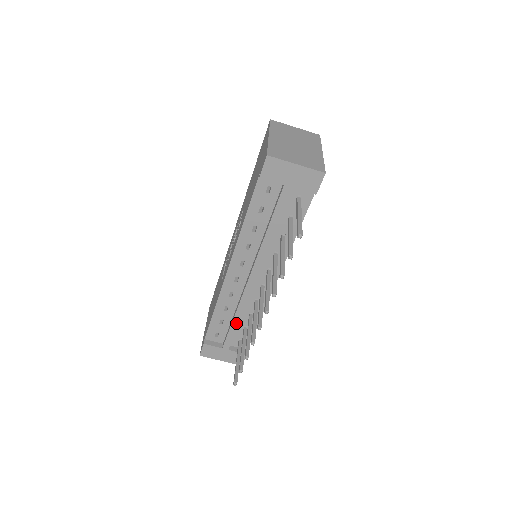
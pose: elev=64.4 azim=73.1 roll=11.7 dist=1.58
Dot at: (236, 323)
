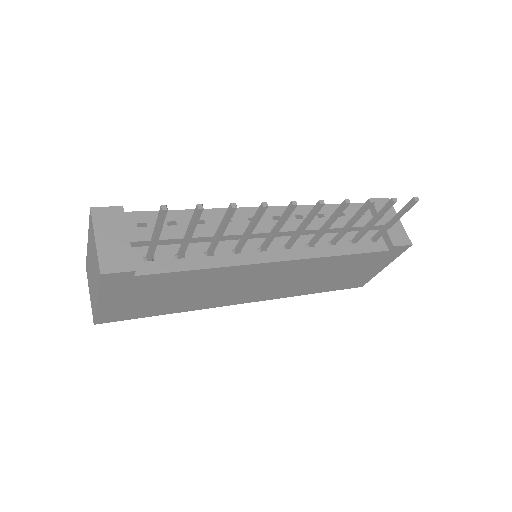
Dot at: (193, 234)
